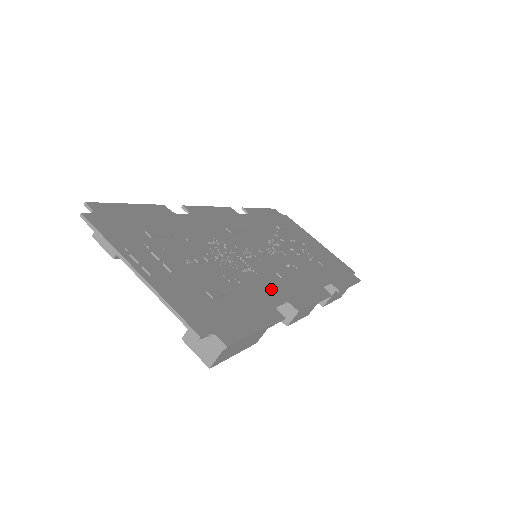
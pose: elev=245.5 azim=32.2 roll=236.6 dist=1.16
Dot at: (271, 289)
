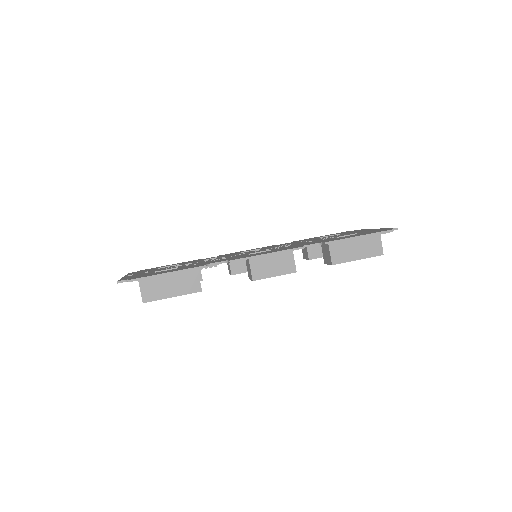
Dot at: occluded
